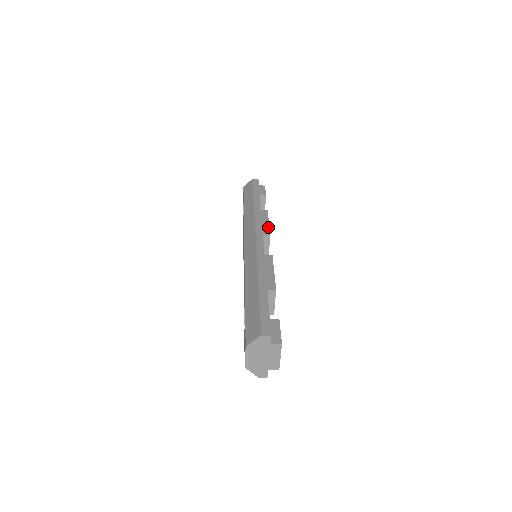
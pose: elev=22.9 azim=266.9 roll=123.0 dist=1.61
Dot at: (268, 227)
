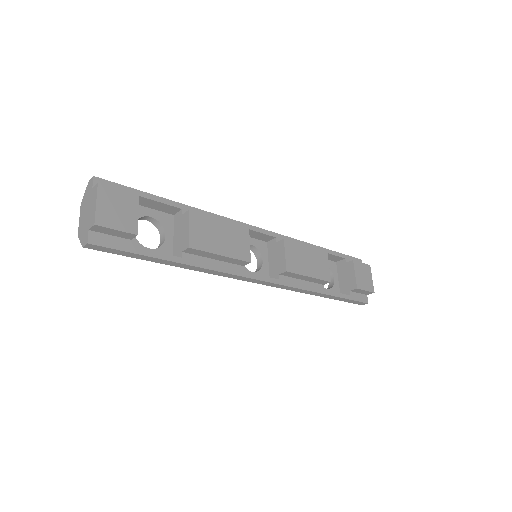
Dot at: (295, 243)
